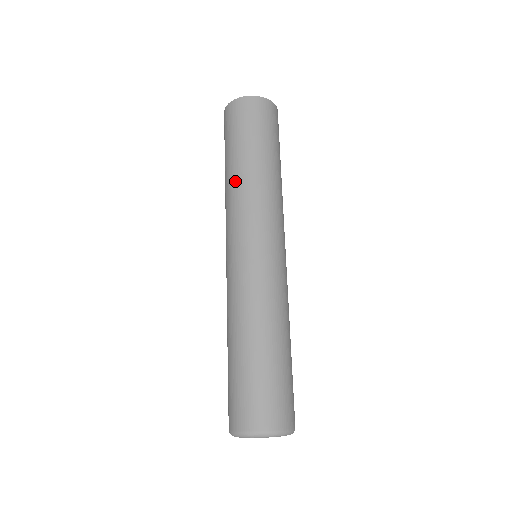
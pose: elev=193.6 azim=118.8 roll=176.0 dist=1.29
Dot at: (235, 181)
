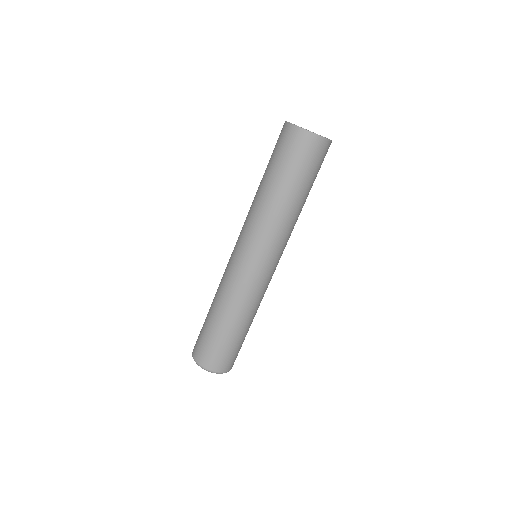
Dot at: (276, 209)
